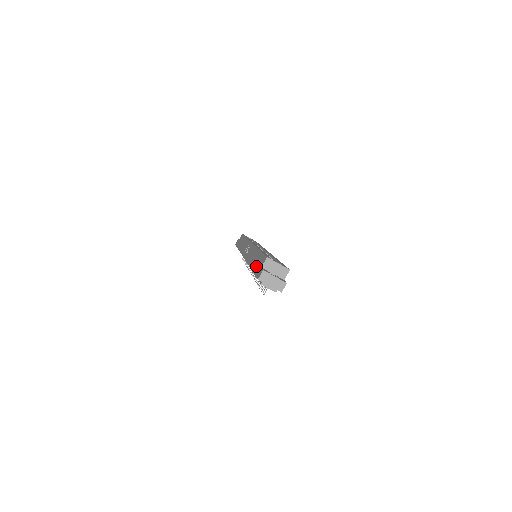
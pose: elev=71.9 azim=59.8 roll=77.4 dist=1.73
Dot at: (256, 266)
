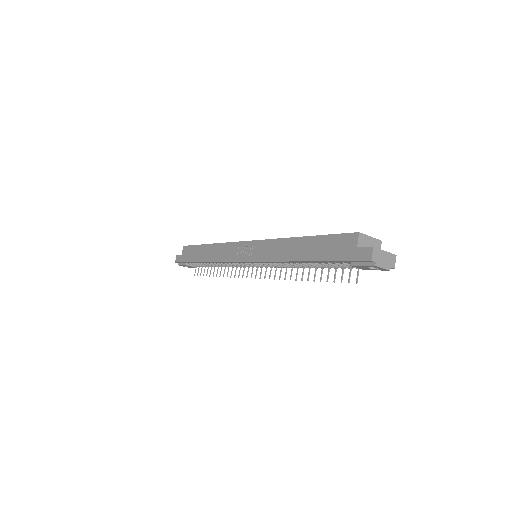
Dot at: (330, 252)
